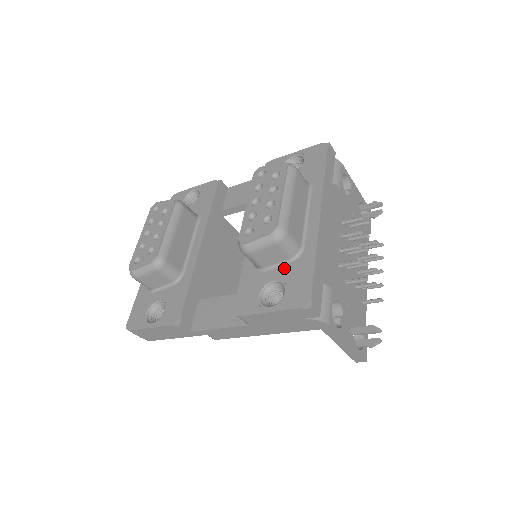
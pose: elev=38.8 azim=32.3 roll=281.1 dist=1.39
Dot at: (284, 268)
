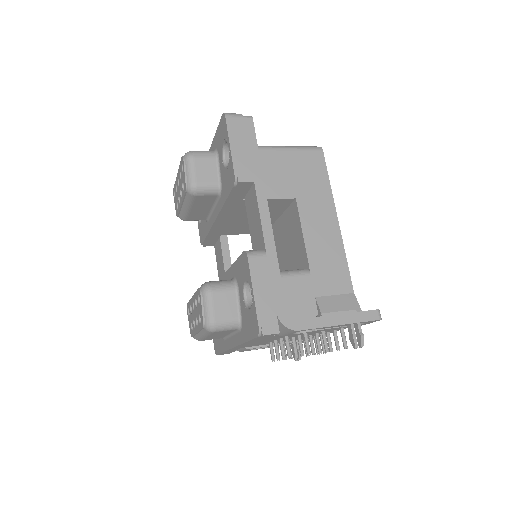
Dot at: occluded
